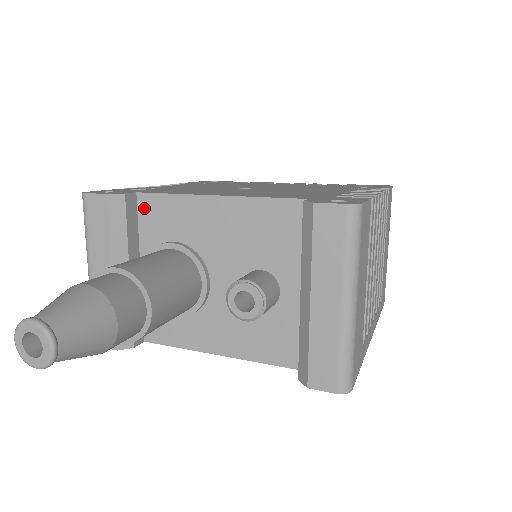
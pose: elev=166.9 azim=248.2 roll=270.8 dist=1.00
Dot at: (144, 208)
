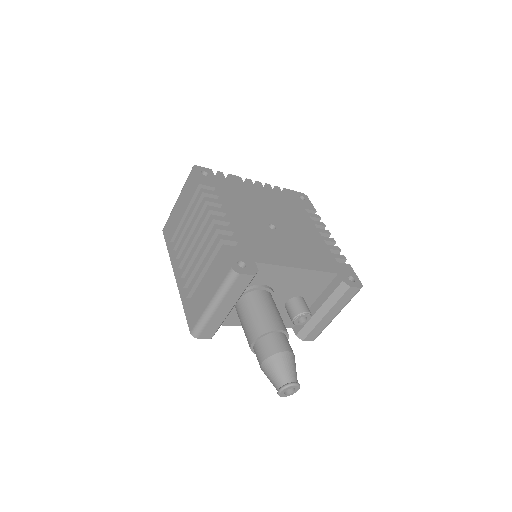
Dot at: occluded
